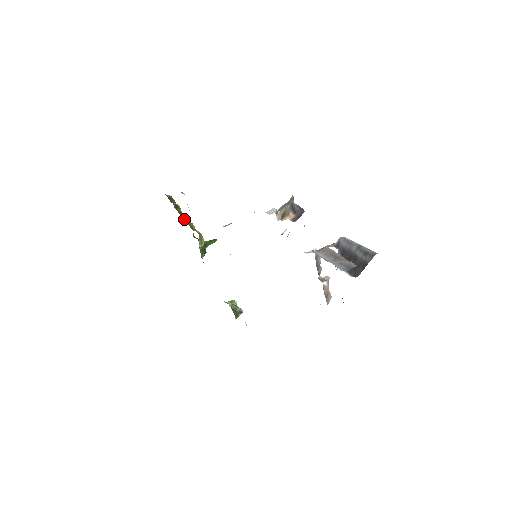
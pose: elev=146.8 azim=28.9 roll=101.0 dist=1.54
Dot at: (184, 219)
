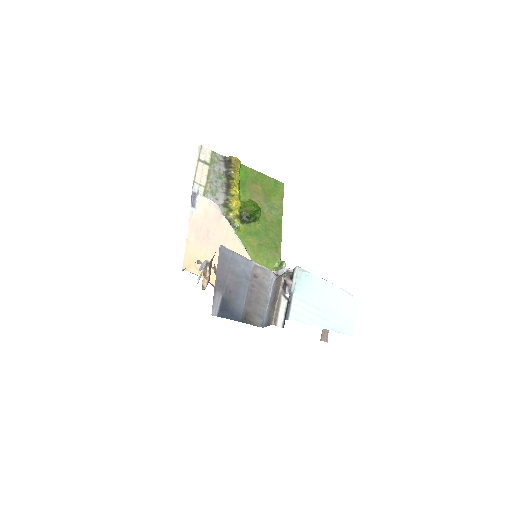
Dot at: (229, 195)
